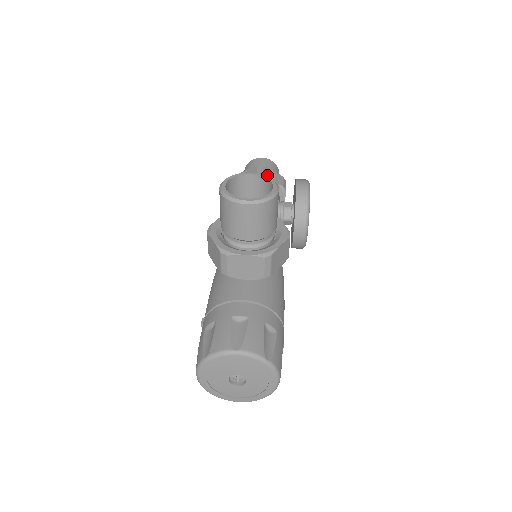
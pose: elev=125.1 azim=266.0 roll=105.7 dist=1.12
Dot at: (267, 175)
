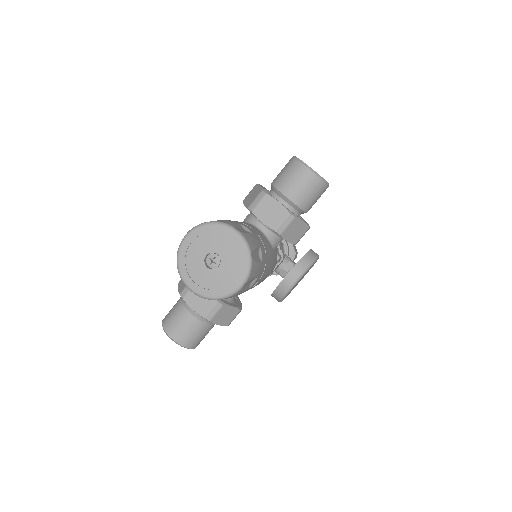
Dot at: occluded
